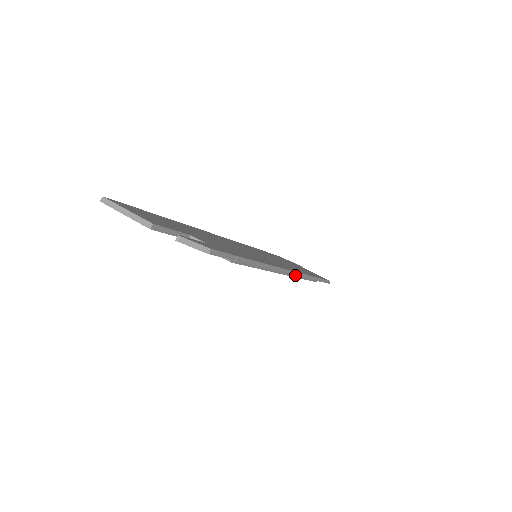
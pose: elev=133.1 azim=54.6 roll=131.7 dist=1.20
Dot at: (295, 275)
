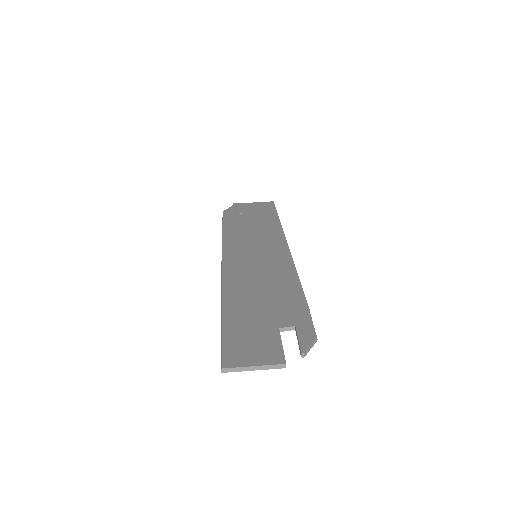
Dot at: occluded
